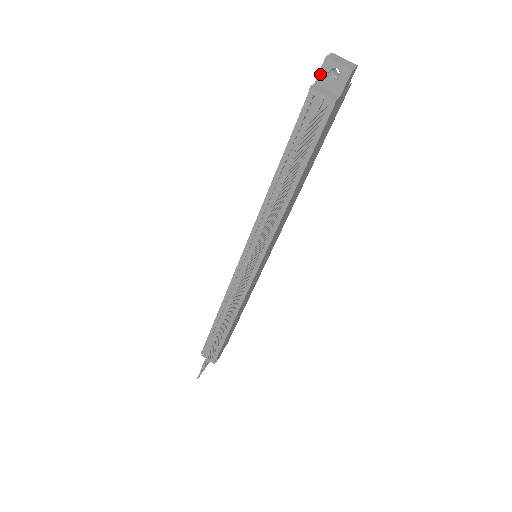
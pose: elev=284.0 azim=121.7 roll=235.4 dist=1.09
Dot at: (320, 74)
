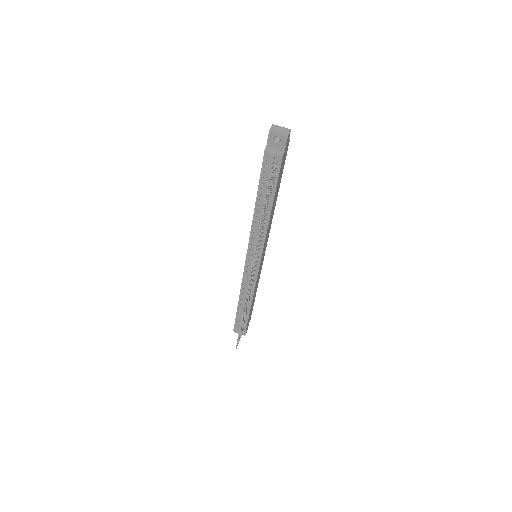
Dot at: (268, 141)
